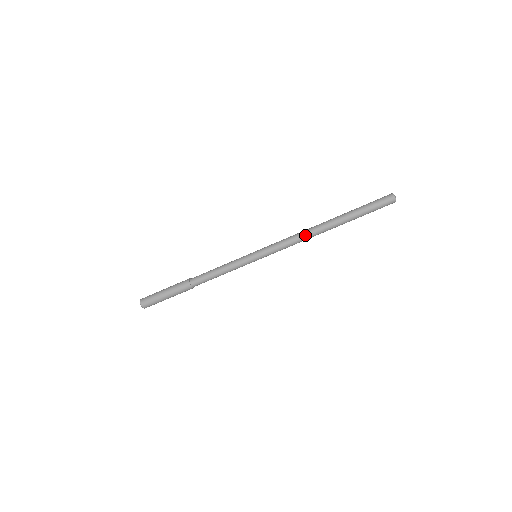
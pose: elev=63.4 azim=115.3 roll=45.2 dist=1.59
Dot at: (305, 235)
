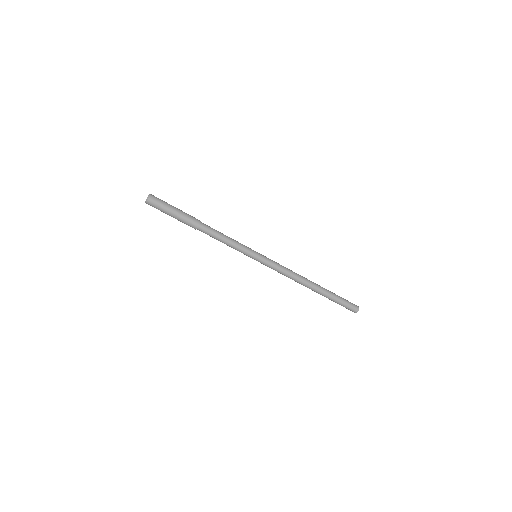
Dot at: (294, 280)
